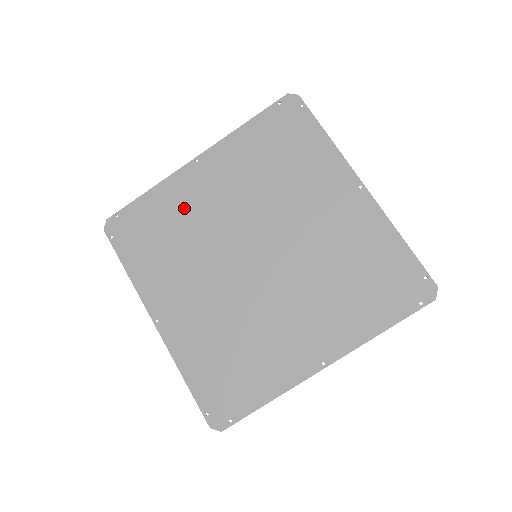
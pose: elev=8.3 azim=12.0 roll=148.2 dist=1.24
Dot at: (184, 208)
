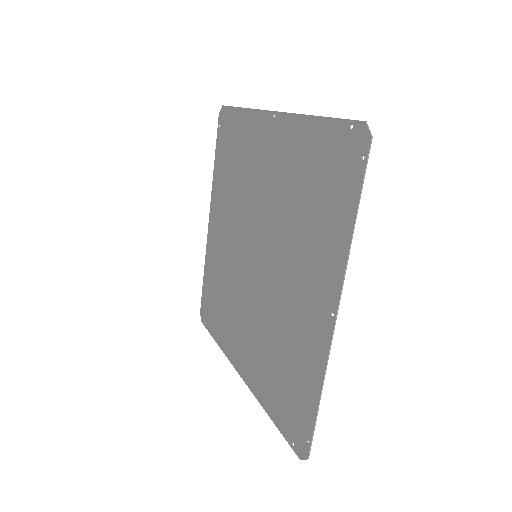
Dot at: (218, 263)
